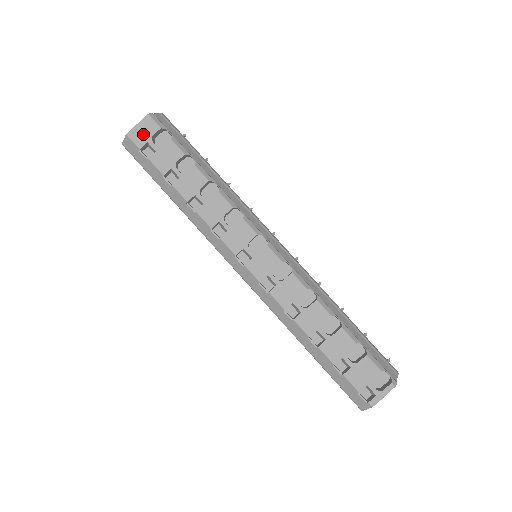
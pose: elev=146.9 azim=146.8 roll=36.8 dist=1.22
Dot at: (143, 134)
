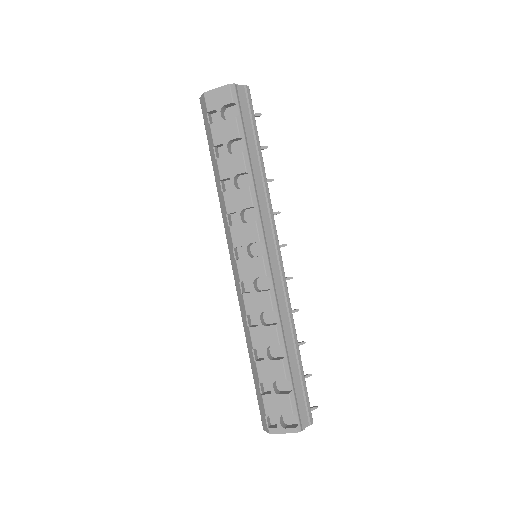
Dot at: (216, 100)
